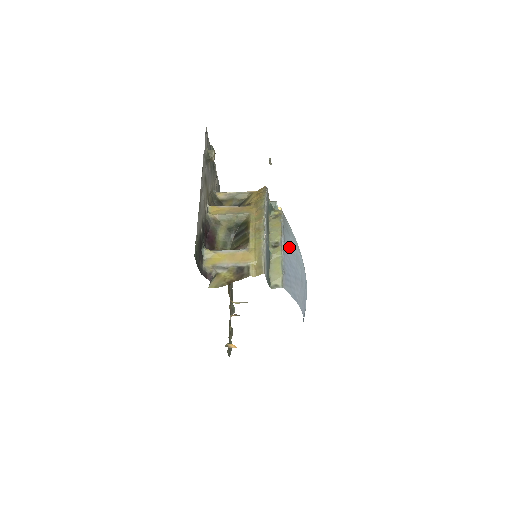
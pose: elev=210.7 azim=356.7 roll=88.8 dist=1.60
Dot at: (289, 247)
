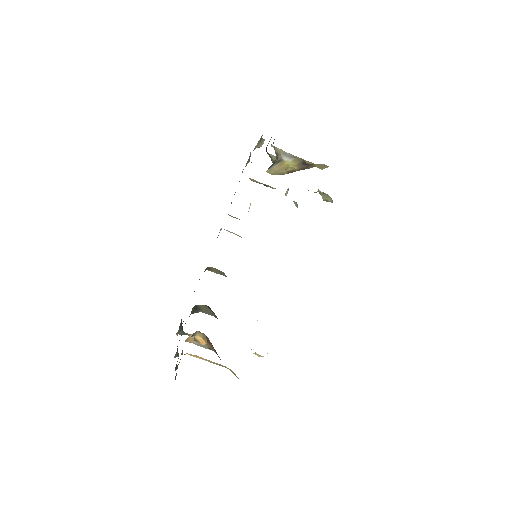
Dot at: occluded
